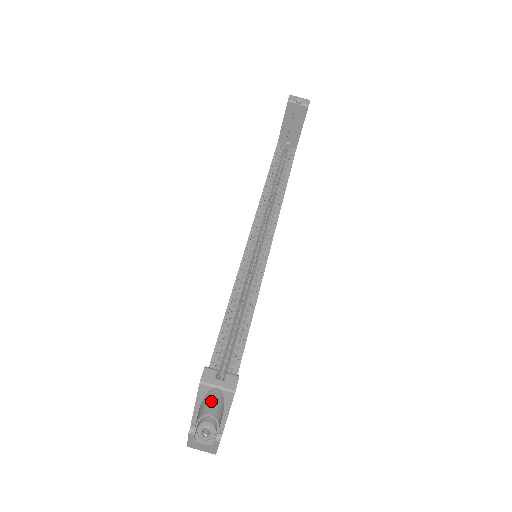
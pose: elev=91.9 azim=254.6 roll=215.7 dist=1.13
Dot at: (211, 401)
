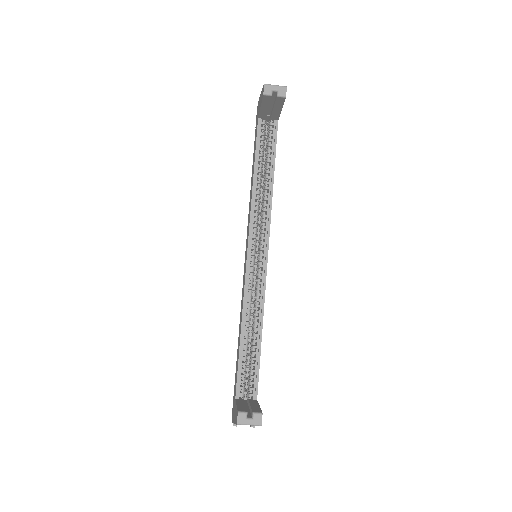
Dot at: occluded
